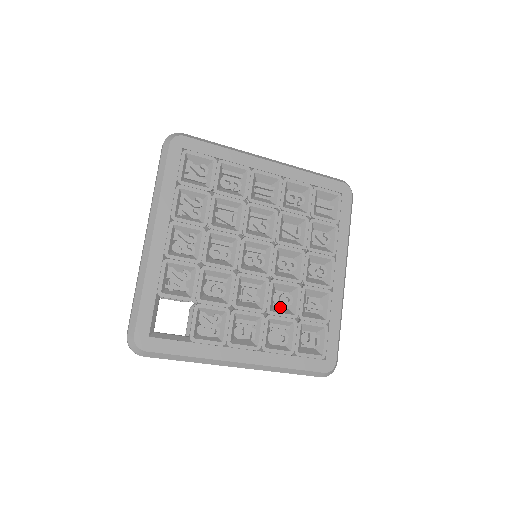
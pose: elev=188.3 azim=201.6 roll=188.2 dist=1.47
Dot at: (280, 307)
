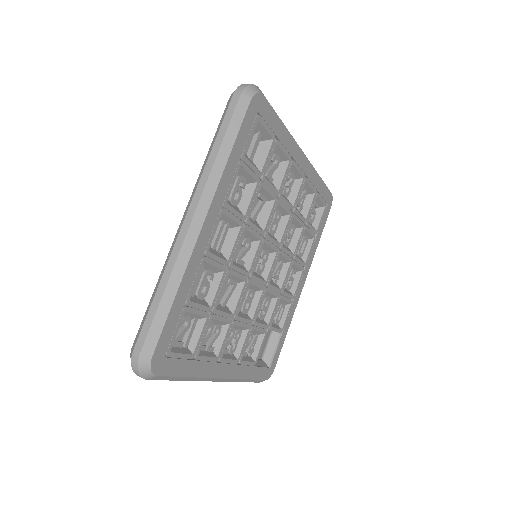
Dot at: occluded
